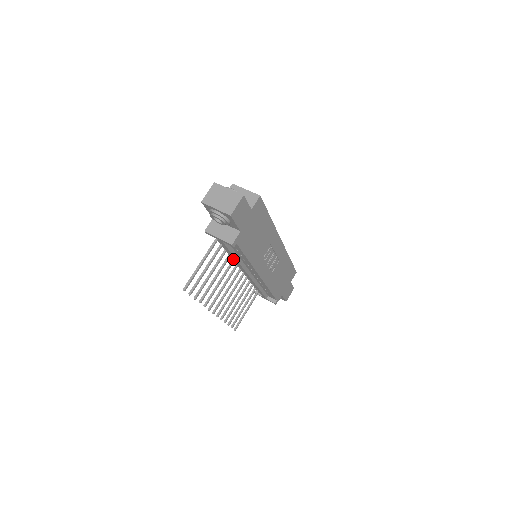
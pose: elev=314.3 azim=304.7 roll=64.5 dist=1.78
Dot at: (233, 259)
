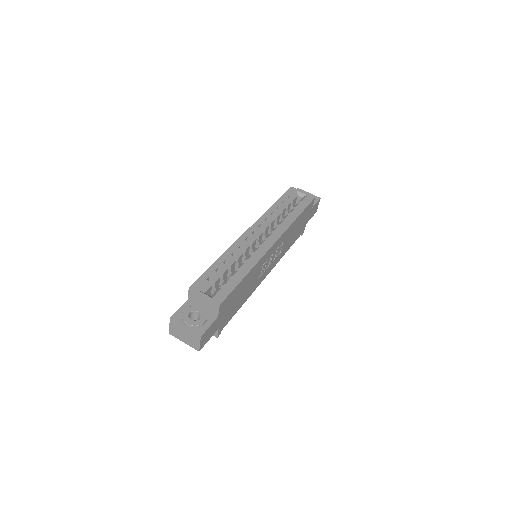
Dot at: occluded
